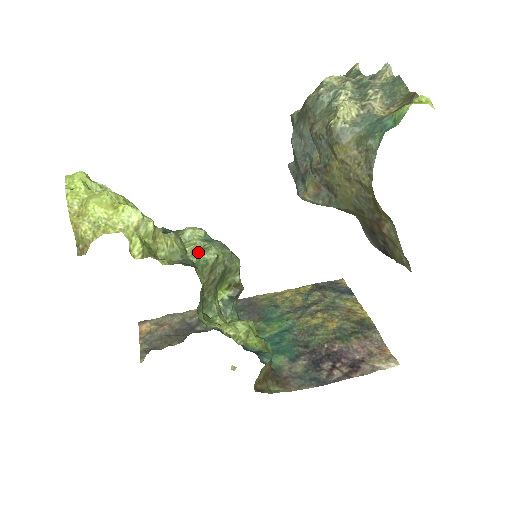
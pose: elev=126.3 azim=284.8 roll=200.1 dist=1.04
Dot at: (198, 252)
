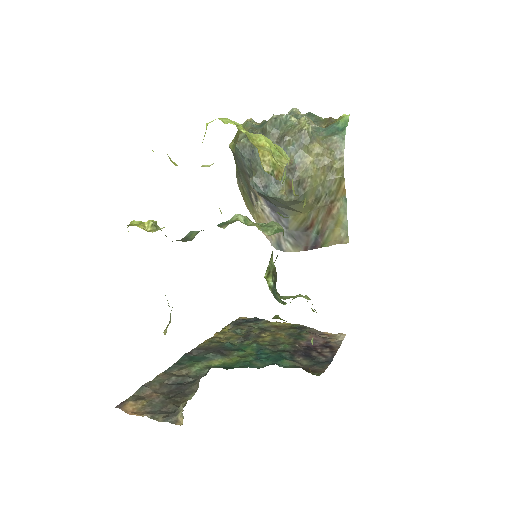
Dot at: (266, 227)
